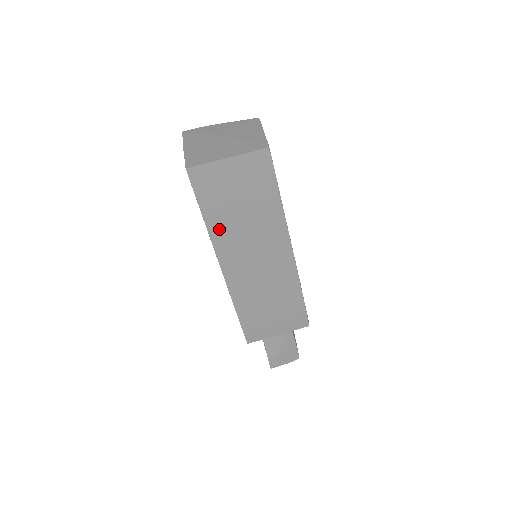
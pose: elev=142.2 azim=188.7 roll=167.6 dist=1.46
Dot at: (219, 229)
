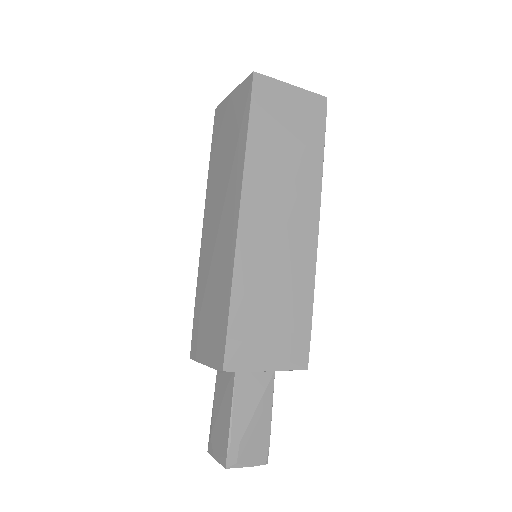
Dot at: (257, 156)
